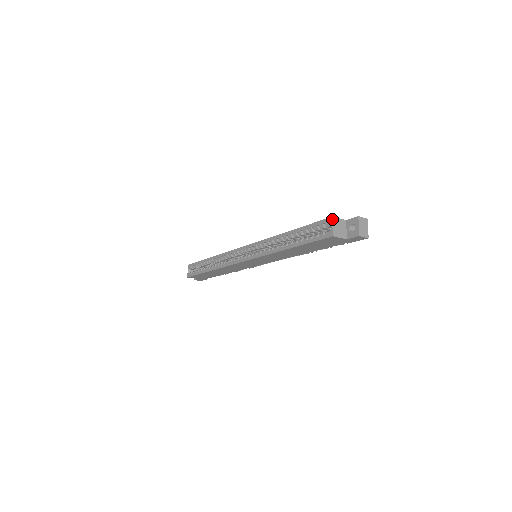
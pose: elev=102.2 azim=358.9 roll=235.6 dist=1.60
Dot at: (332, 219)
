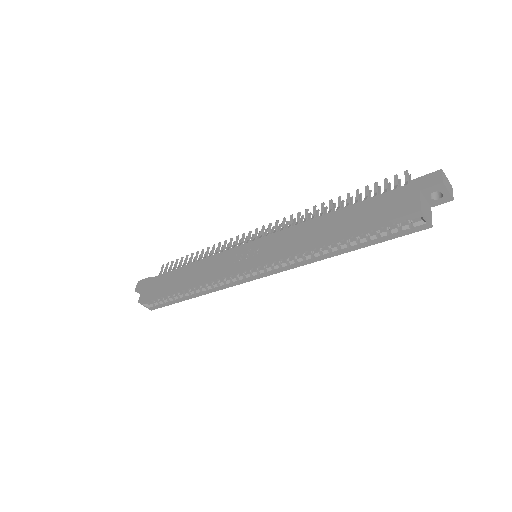
Dot at: (422, 213)
